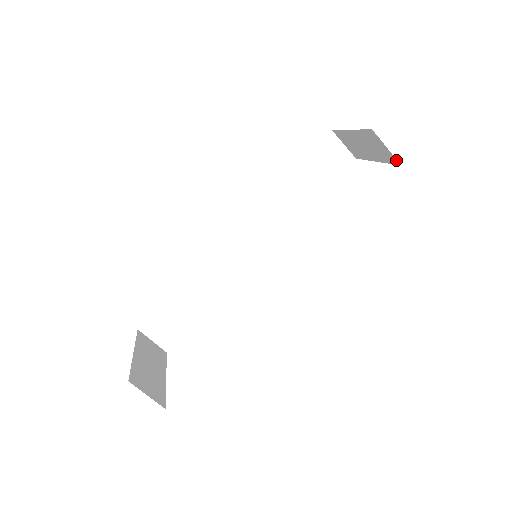
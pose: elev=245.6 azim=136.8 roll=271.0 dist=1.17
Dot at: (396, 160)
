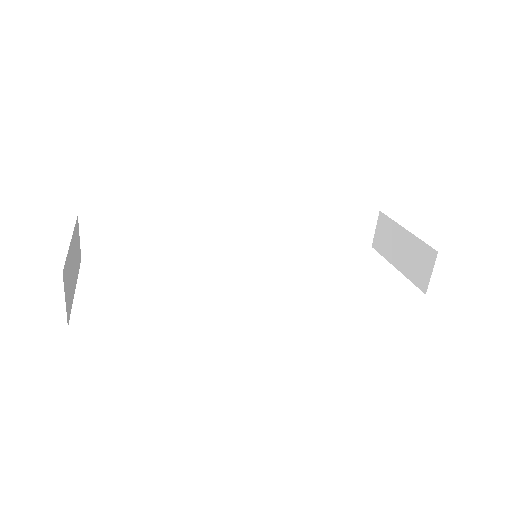
Dot at: (426, 287)
